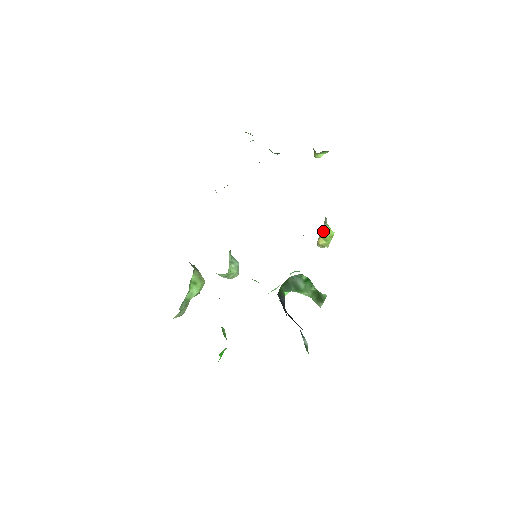
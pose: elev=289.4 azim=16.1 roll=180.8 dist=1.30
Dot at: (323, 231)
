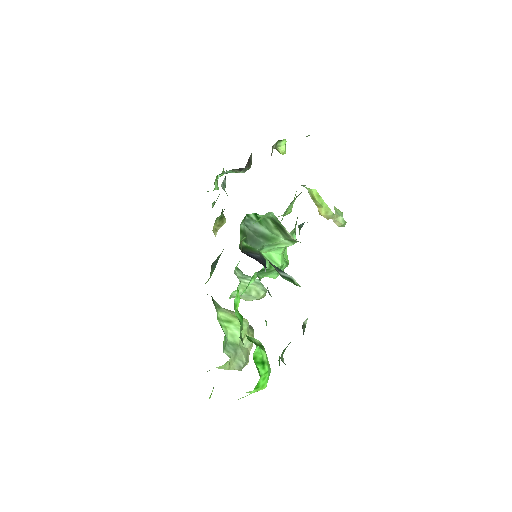
Dot at: occluded
